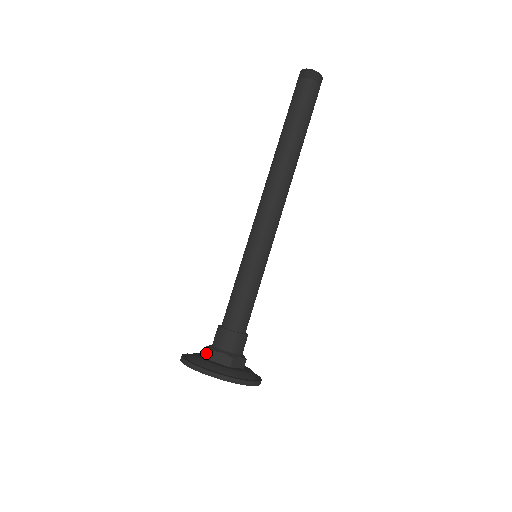
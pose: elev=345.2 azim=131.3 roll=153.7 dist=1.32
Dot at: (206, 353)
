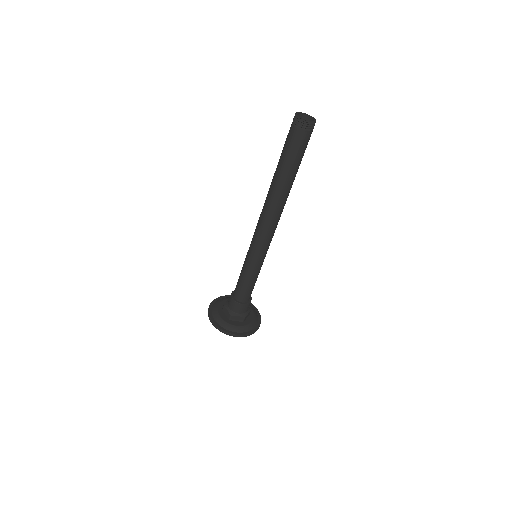
Dot at: occluded
